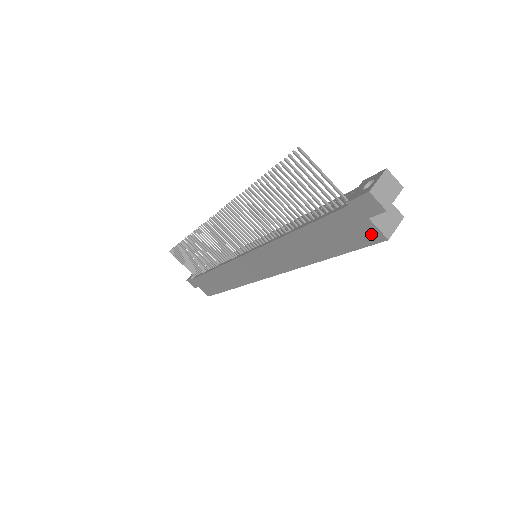
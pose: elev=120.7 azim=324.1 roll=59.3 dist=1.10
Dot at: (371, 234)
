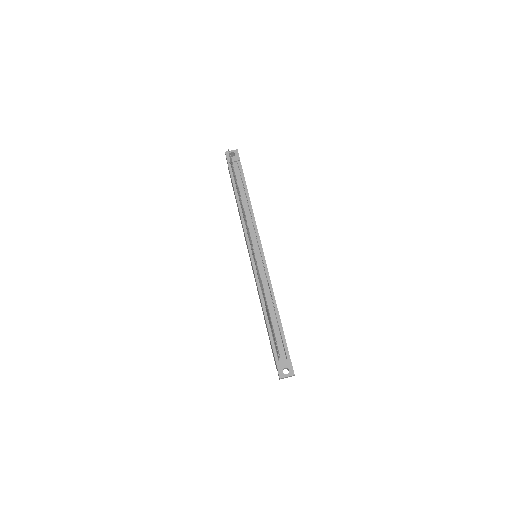
Dot at: (275, 363)
